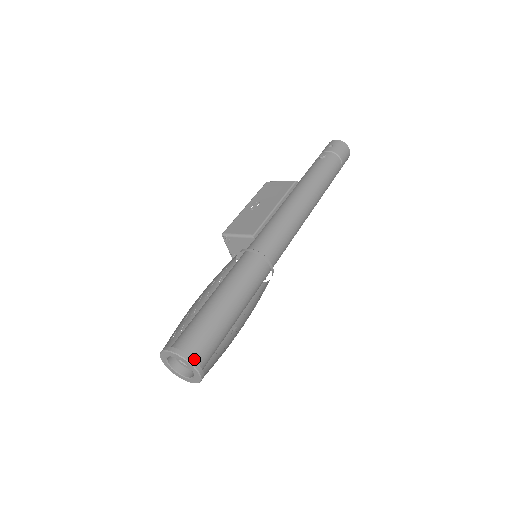
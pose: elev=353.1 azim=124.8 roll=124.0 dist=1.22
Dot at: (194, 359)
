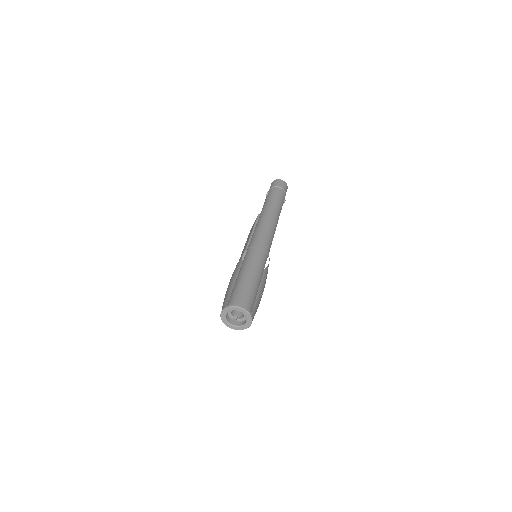
Dot at: (236, 305)
